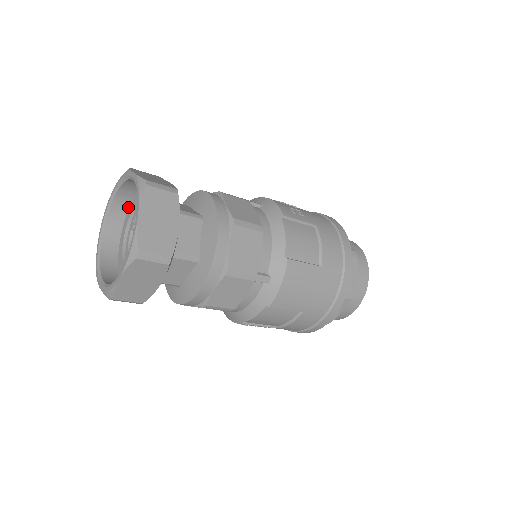
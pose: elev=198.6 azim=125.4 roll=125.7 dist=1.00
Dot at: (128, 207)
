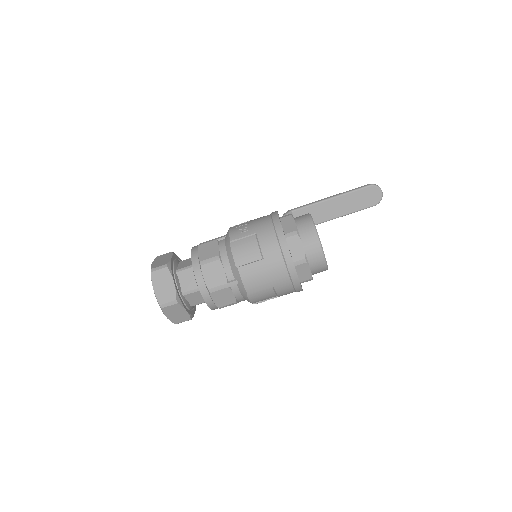
Dot at: occluded
